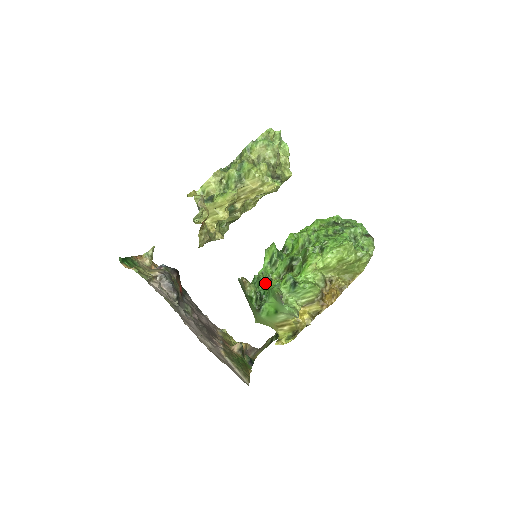
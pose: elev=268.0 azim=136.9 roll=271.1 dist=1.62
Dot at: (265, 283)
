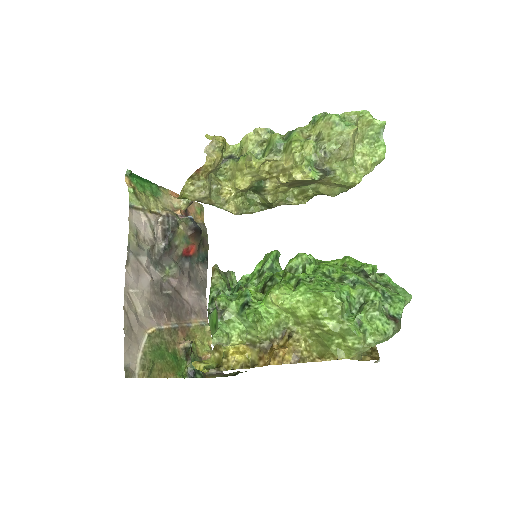
Dot at: occluded
